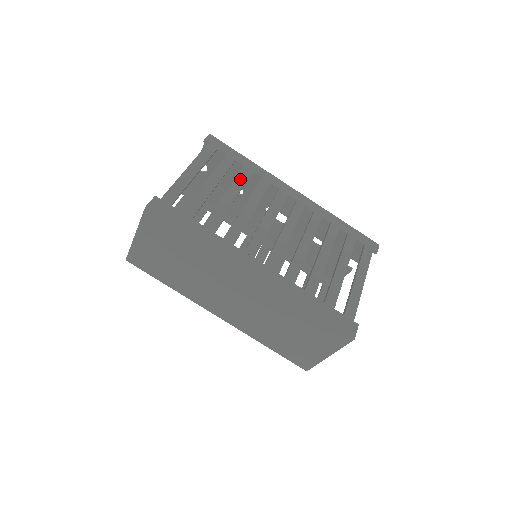
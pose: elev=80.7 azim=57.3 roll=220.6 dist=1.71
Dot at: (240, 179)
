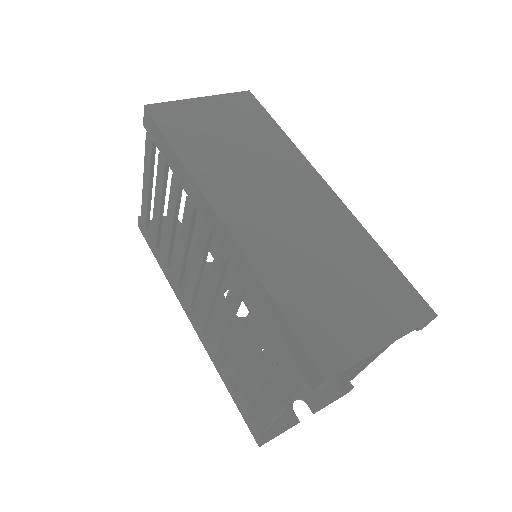
Dot at: occluded
